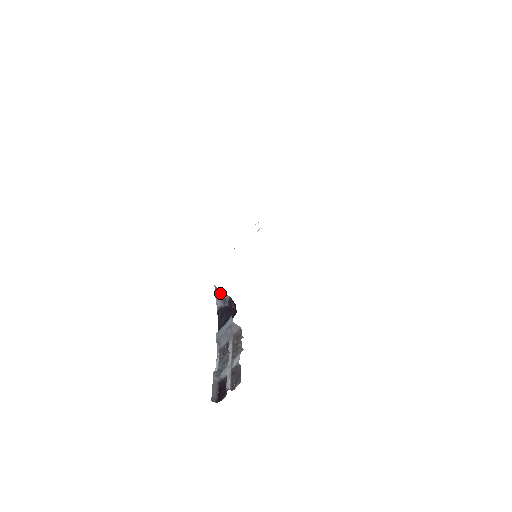
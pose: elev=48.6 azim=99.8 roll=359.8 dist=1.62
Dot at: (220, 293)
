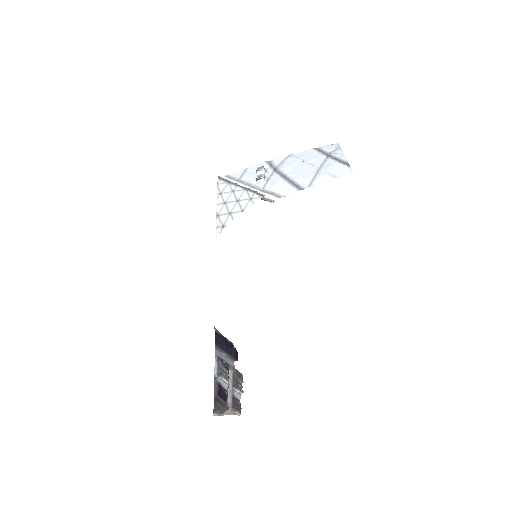
Dot at: (221, 334)
